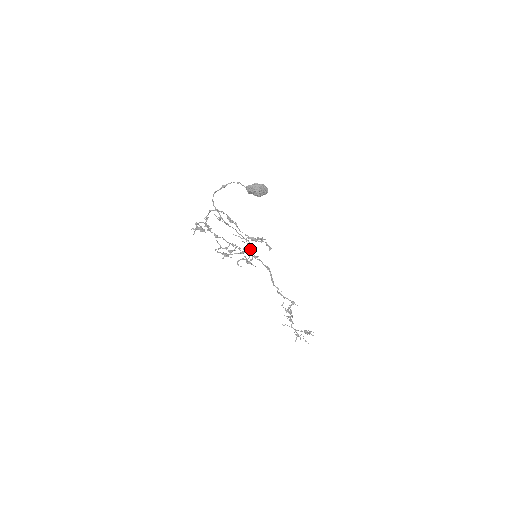
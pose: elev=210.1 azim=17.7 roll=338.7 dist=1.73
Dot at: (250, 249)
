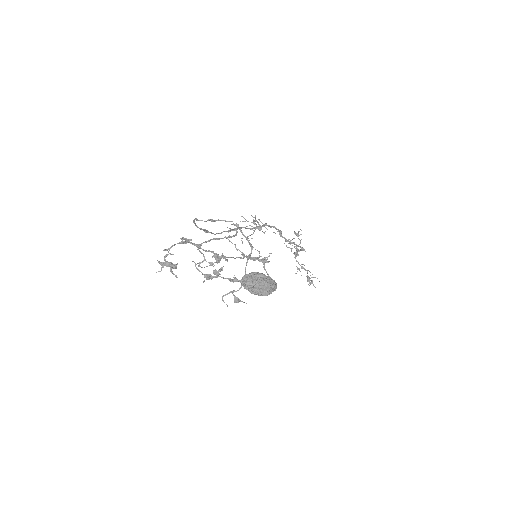
Dot at: occluded
